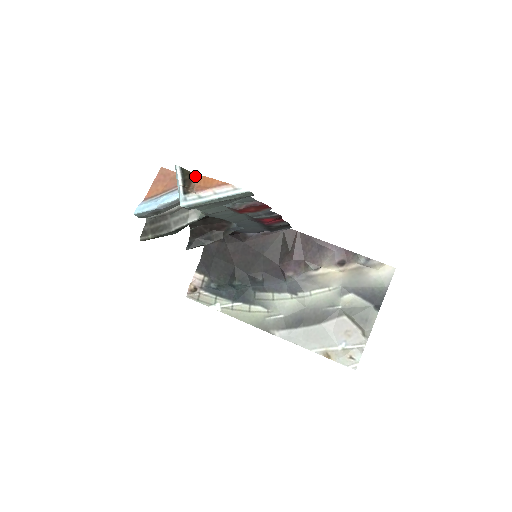
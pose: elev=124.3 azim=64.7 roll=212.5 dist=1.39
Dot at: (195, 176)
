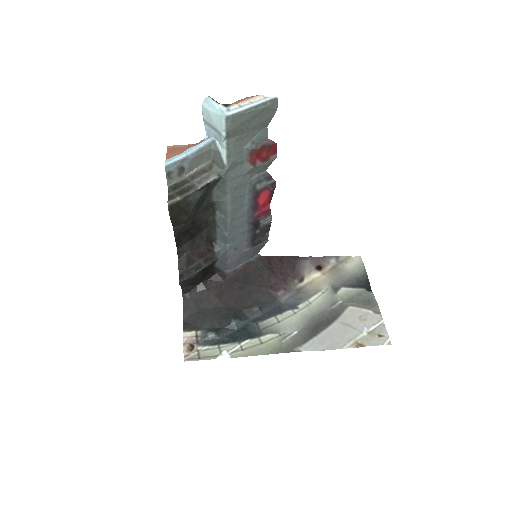
Dot at: occluded
